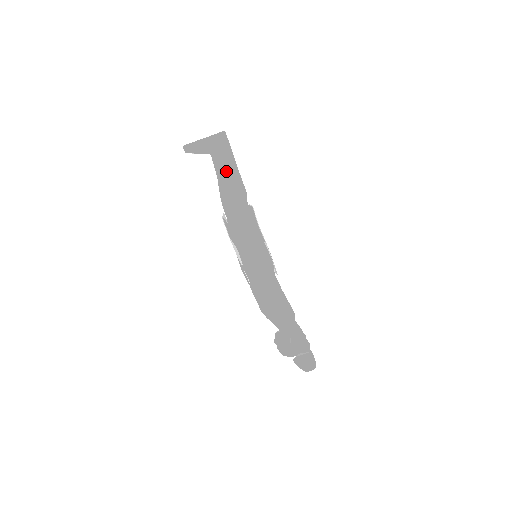
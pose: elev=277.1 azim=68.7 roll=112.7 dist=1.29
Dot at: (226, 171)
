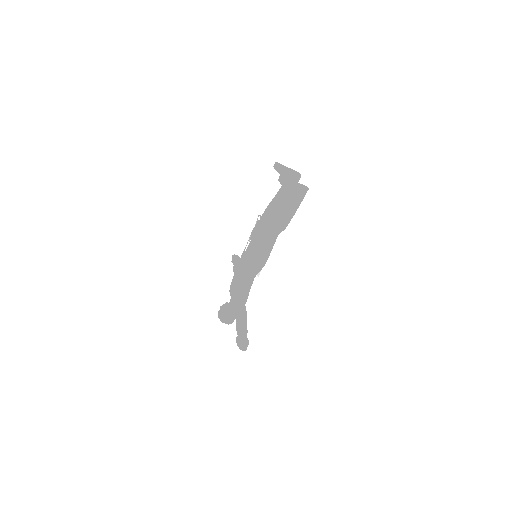
Dot at: (289, 208)
